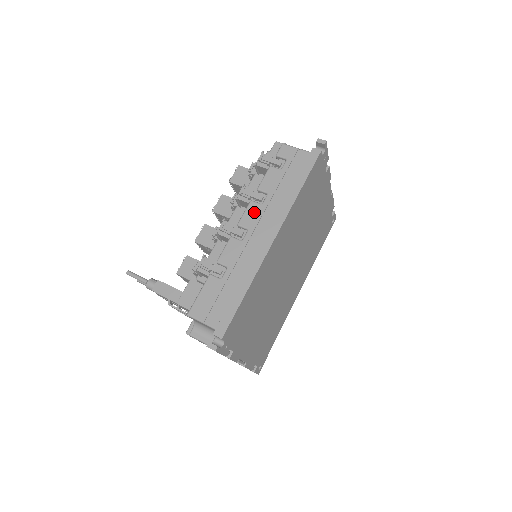
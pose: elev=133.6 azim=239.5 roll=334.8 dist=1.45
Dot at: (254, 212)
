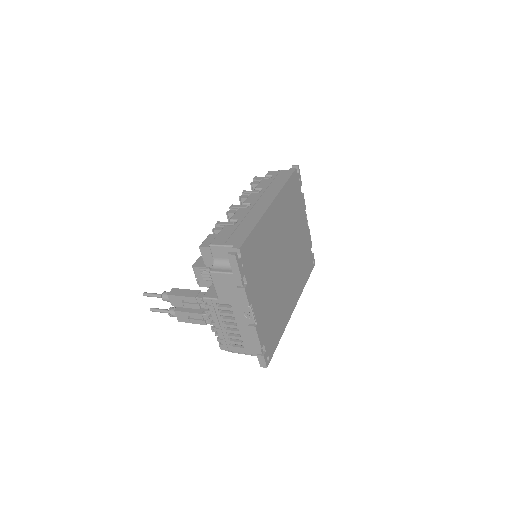
Dot at: (254, 196)
